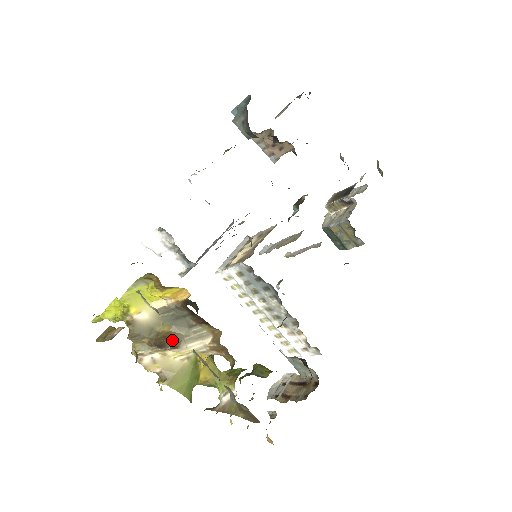
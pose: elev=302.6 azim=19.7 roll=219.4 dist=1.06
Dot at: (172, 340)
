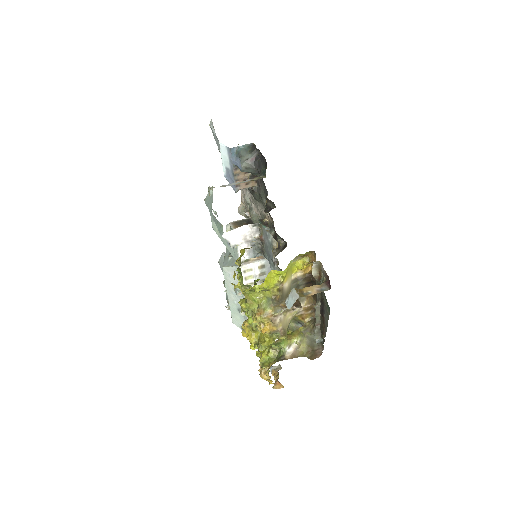
Dot at: (299, 302)
